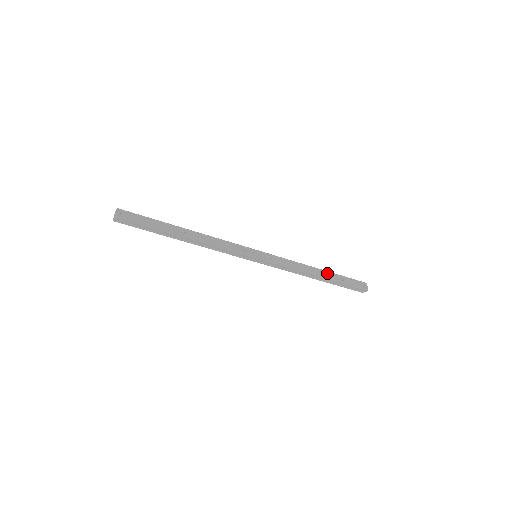
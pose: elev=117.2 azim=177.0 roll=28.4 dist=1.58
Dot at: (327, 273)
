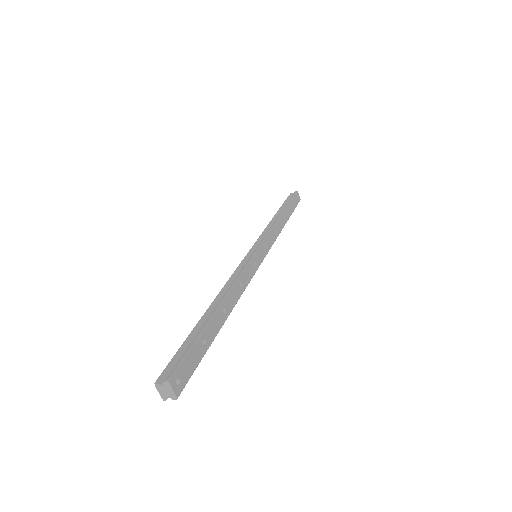
Dot at: (286, 212)
